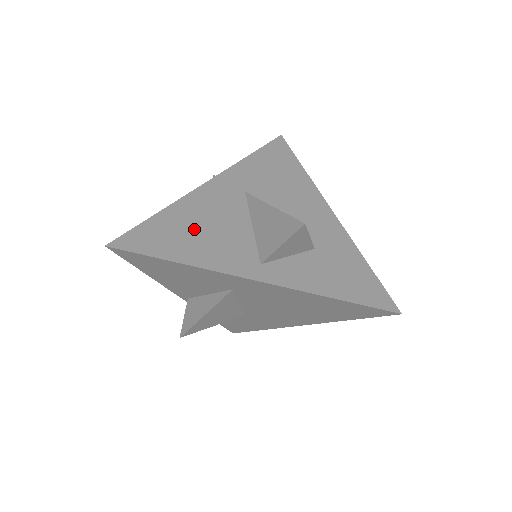
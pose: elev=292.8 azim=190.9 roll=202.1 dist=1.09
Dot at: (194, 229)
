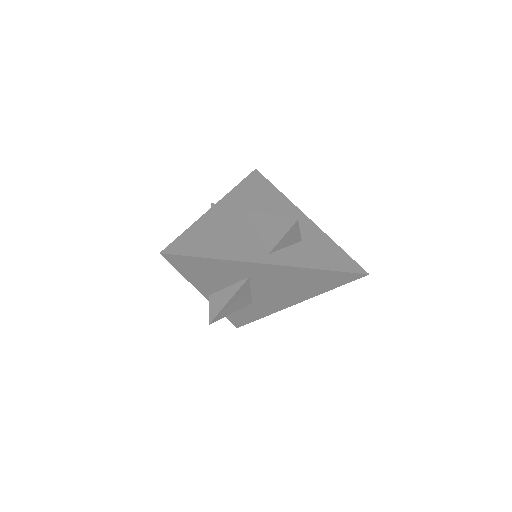
Dot at: (217, 236)
